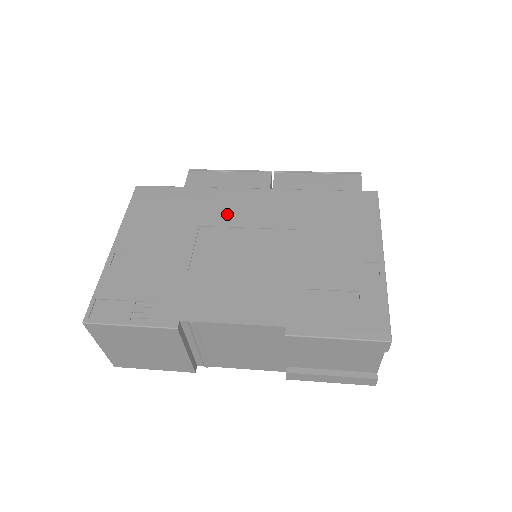
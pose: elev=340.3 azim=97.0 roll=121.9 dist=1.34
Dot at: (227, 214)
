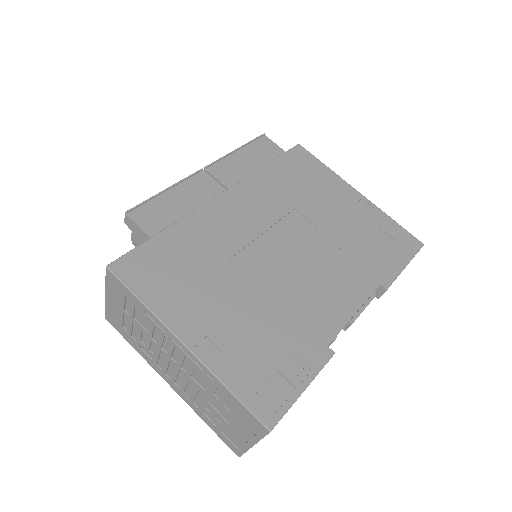
Dot at: (234, 232)
